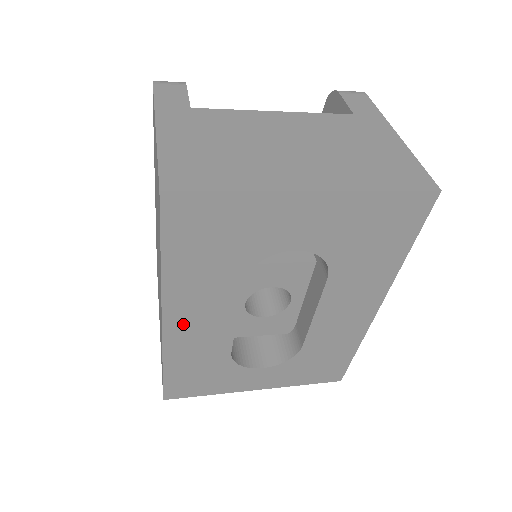
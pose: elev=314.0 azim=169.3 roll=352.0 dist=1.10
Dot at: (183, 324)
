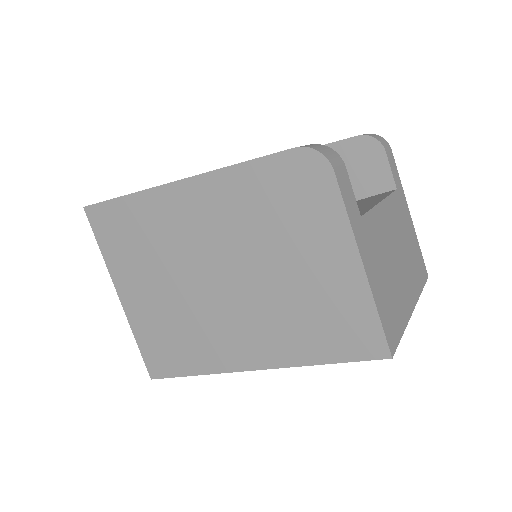
Dot at: occluded
